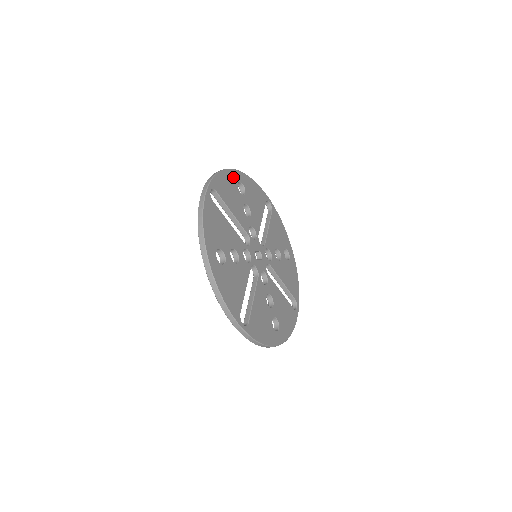
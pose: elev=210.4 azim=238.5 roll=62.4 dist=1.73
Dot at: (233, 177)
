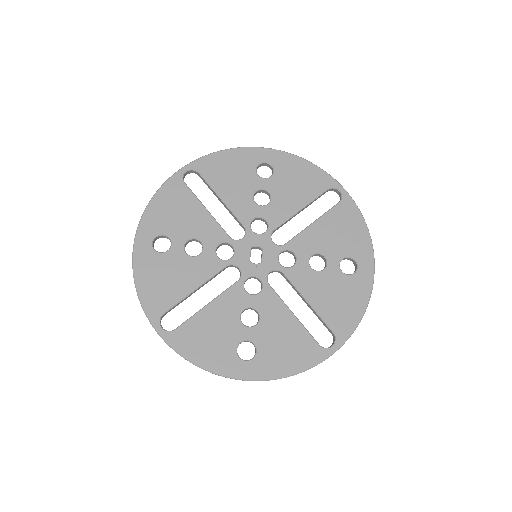
Dot at: (145, 257)
